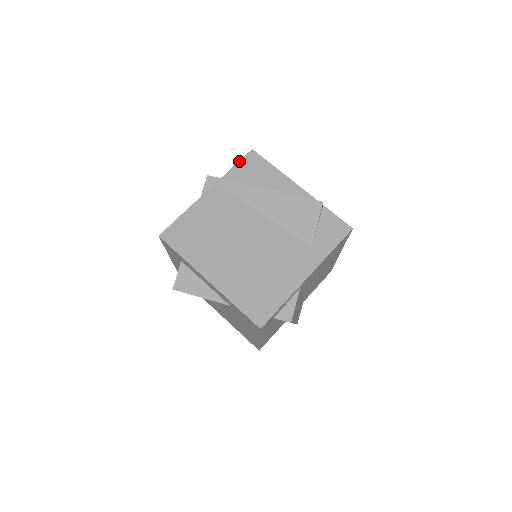
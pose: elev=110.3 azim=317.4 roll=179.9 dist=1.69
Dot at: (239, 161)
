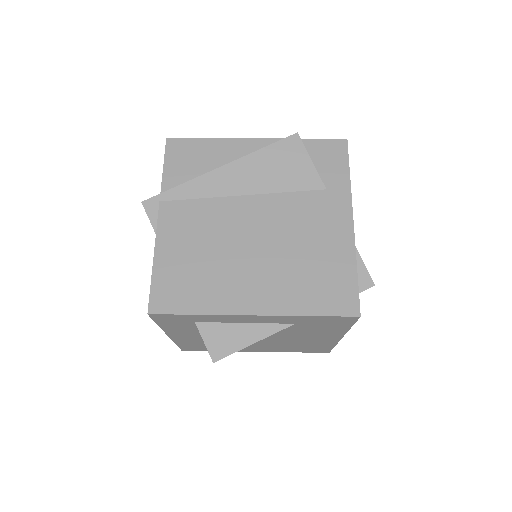
Dot at: (164, 160)
